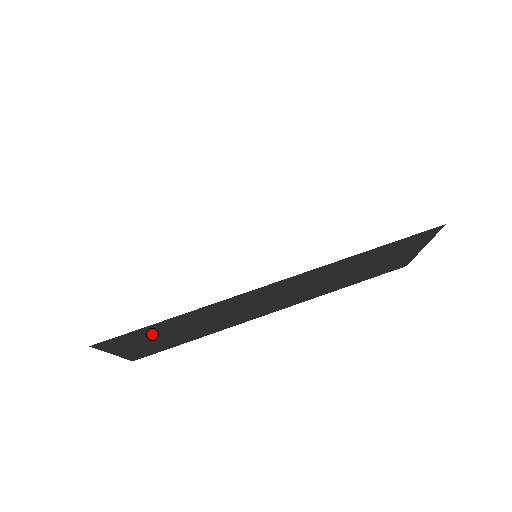
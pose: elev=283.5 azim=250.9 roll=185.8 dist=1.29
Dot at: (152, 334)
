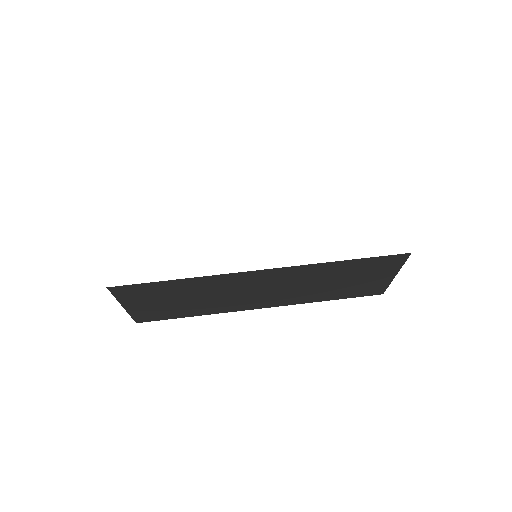
Dot at: (157, 294)
